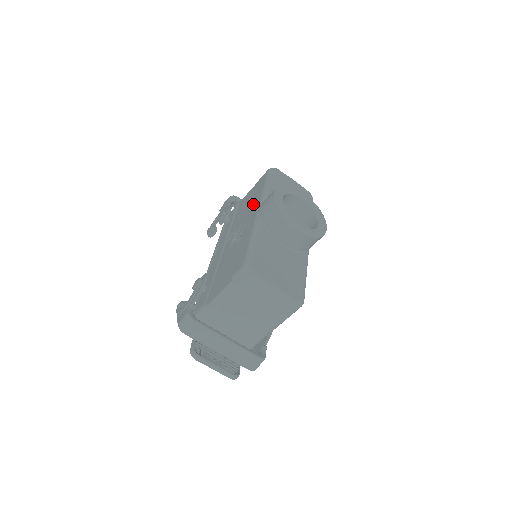
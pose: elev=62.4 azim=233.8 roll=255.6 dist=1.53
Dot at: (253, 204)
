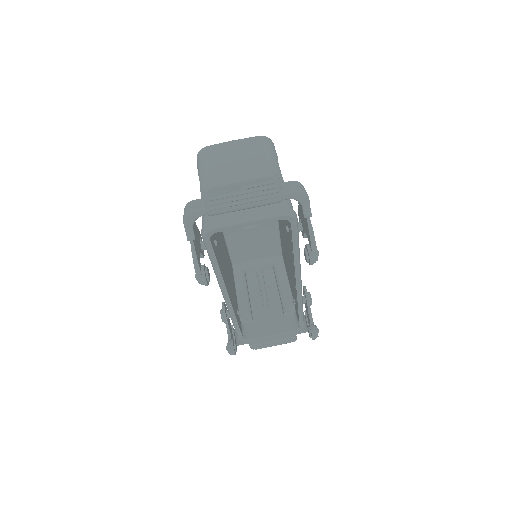
Dot at: occluded
